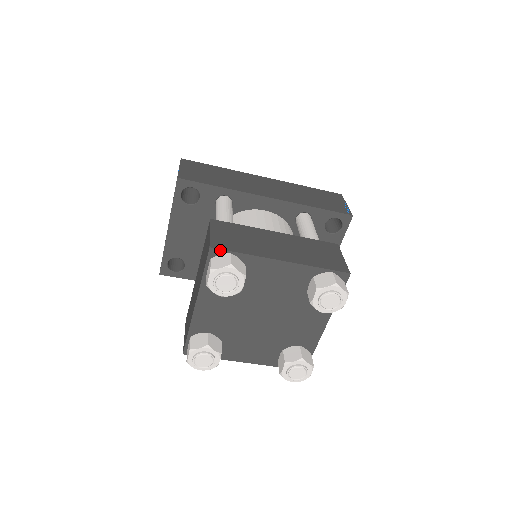
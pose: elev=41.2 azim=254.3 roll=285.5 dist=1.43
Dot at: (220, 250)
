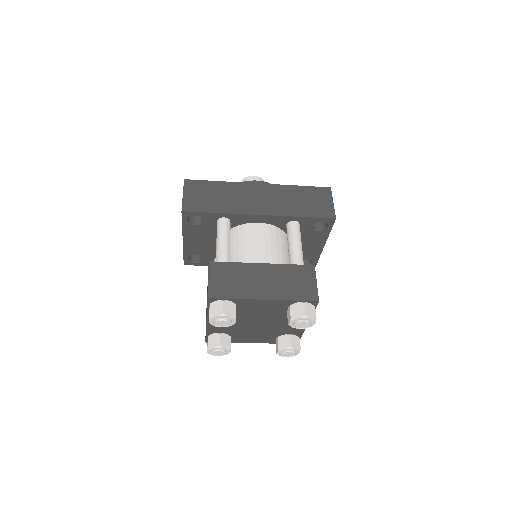
Dot at: (215, 299)
